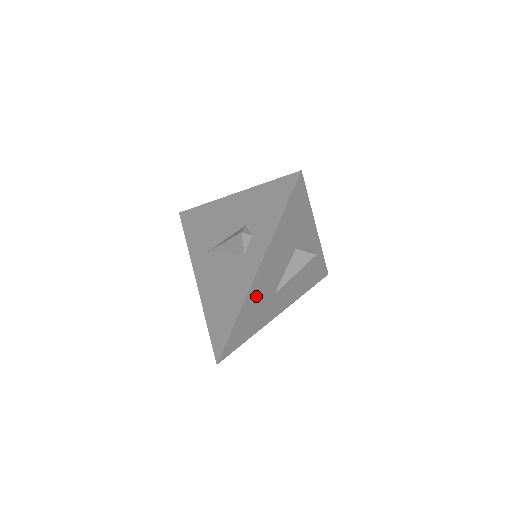
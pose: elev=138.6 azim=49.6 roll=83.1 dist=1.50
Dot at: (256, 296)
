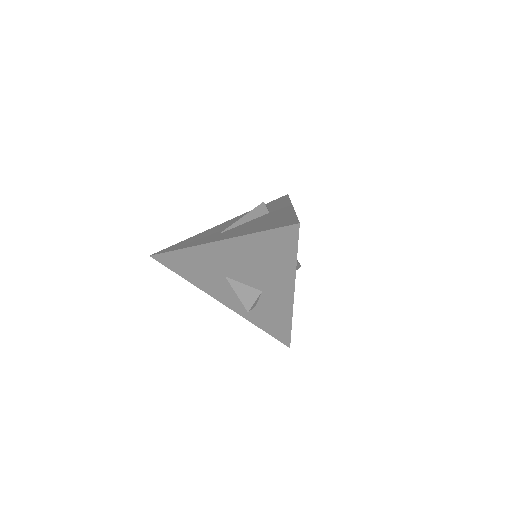
Dot at: occluded
